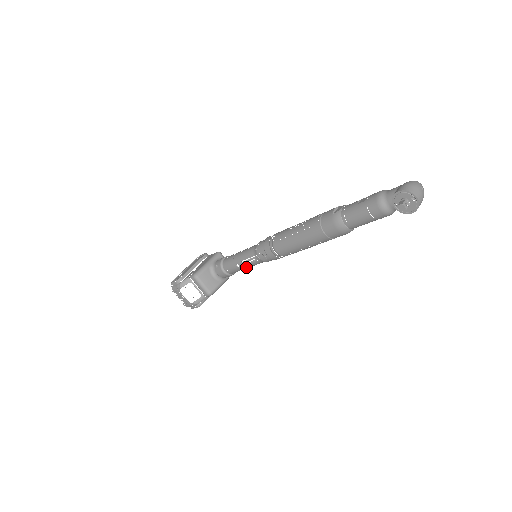
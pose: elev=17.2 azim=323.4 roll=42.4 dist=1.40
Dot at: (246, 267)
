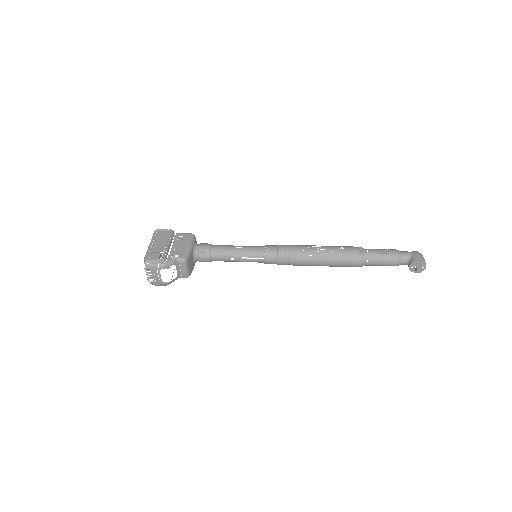
Dot at: (239, 261)
